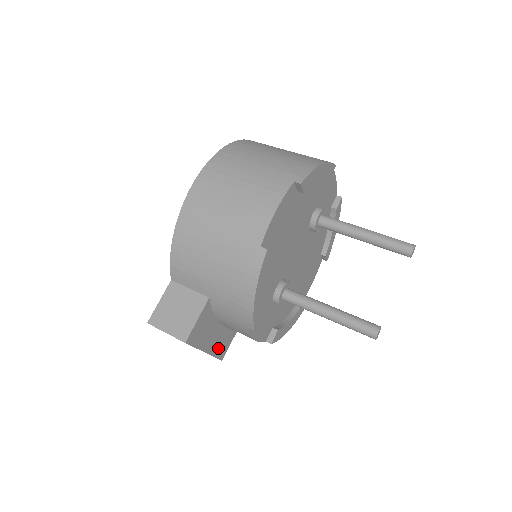
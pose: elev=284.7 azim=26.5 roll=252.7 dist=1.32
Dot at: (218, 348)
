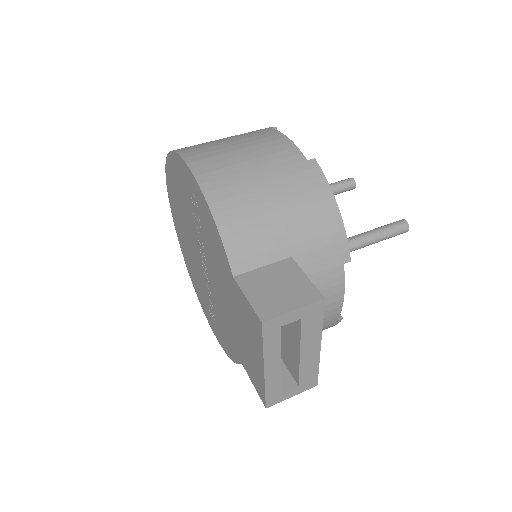
Dot at: occluded
